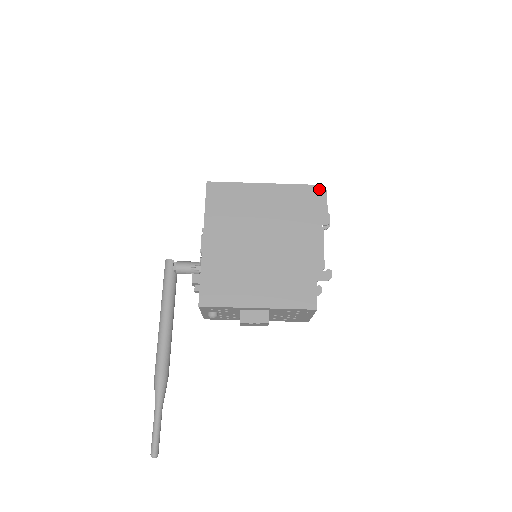
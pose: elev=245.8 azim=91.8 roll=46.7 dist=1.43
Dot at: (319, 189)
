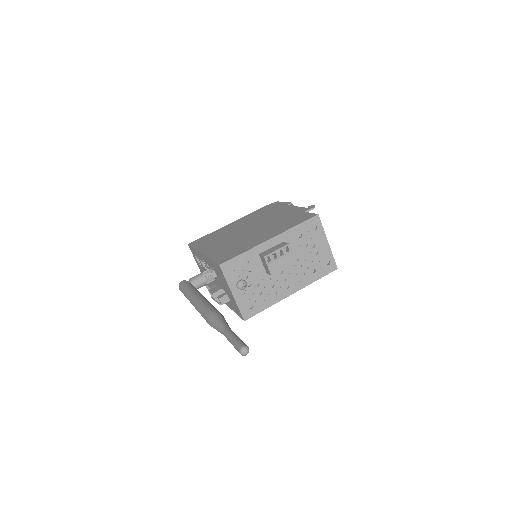
Dot at: (272, 204)
